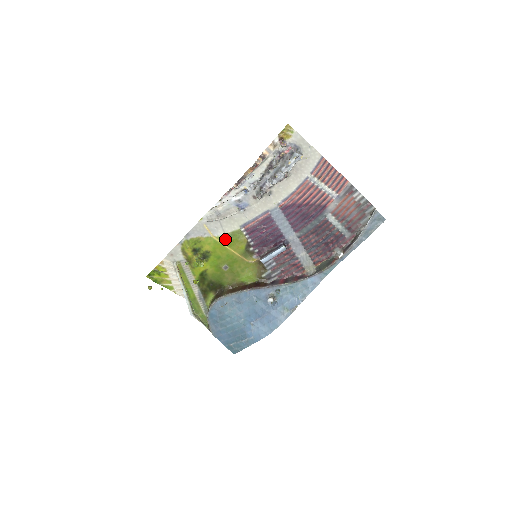
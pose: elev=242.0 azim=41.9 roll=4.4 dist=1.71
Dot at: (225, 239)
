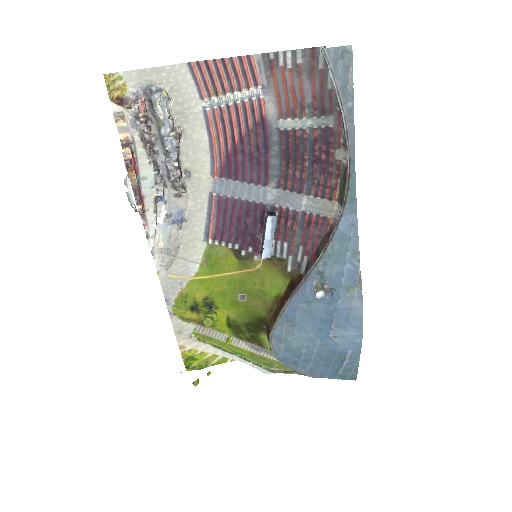
Dot at: (206, 269)
